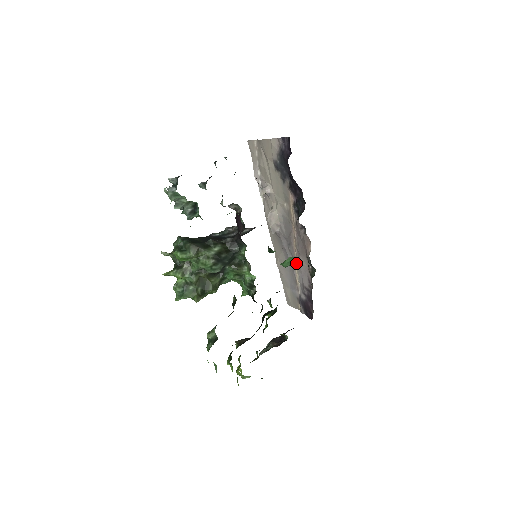
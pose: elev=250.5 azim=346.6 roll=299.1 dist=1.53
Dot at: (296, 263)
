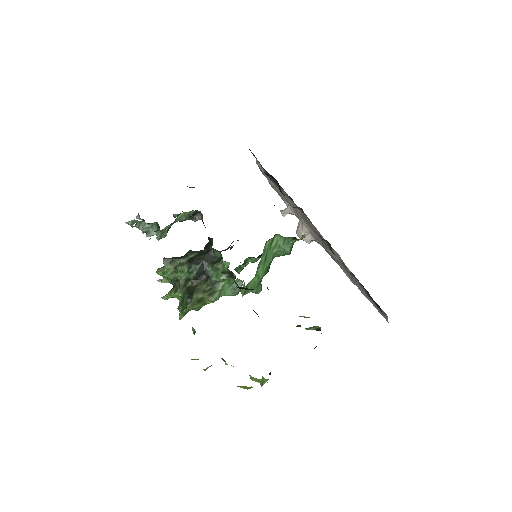
Dot at: (293, 241)
